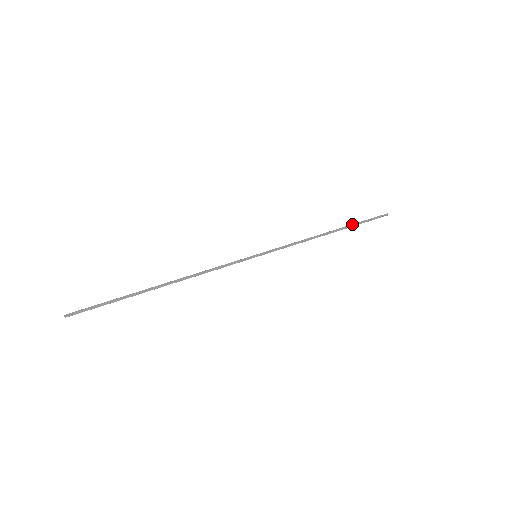
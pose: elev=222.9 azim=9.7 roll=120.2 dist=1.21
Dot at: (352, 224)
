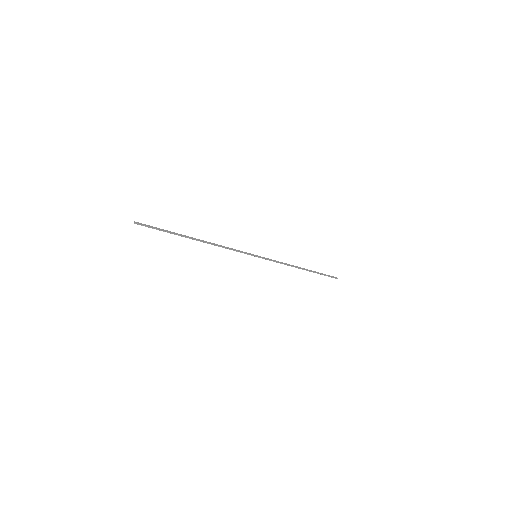
Dot at: occluded
